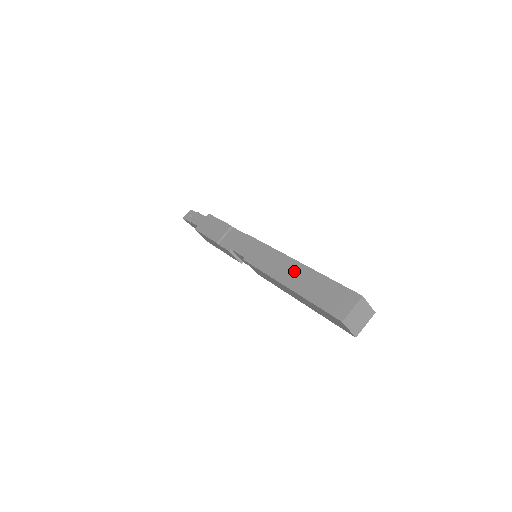
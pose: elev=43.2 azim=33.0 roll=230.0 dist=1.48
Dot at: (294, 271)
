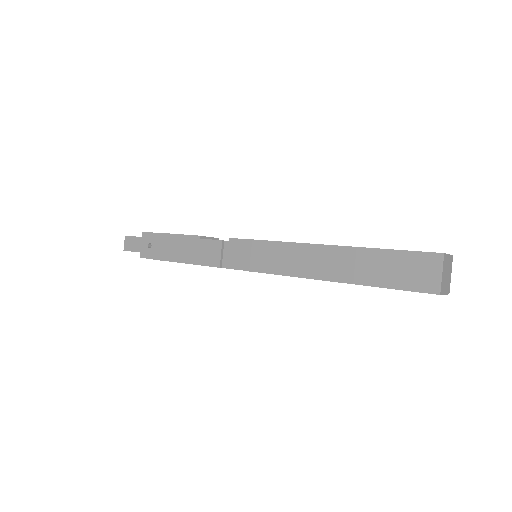
Dot at: occluded
